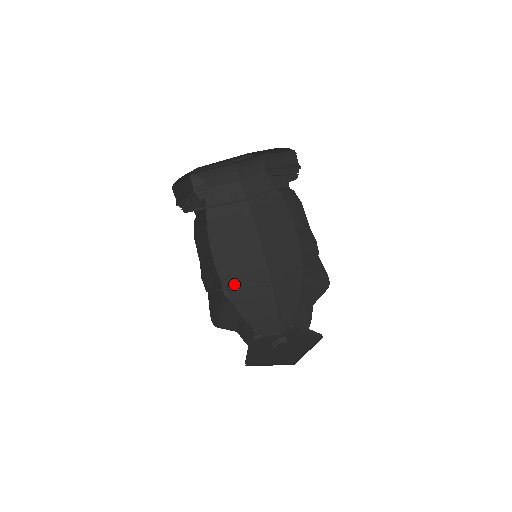
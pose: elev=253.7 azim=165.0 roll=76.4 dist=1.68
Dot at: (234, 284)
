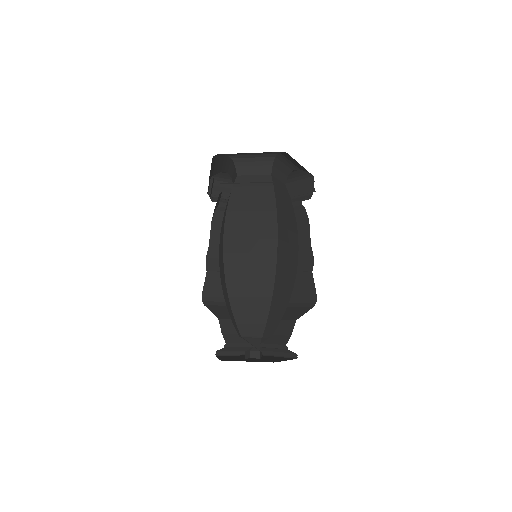
Dot at: occluded
